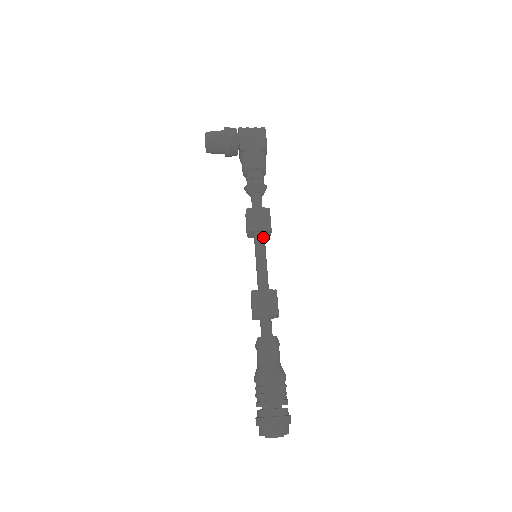
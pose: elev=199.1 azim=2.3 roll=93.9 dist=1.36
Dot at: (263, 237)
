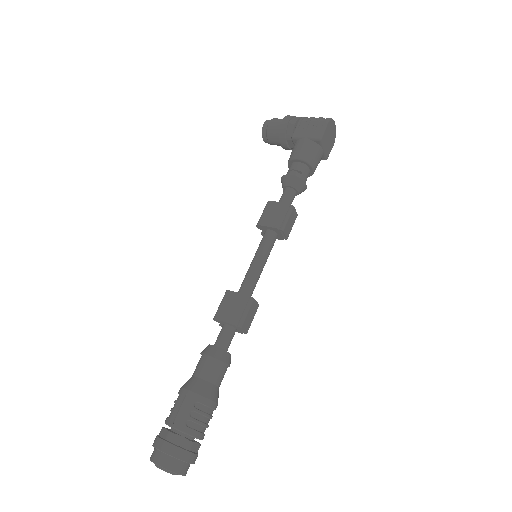
Dot at: (272, 236)
